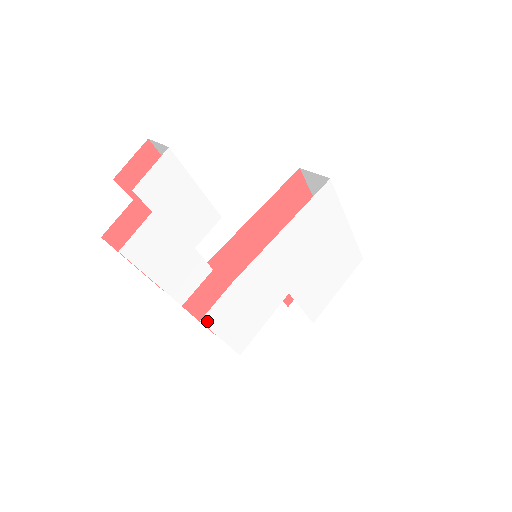
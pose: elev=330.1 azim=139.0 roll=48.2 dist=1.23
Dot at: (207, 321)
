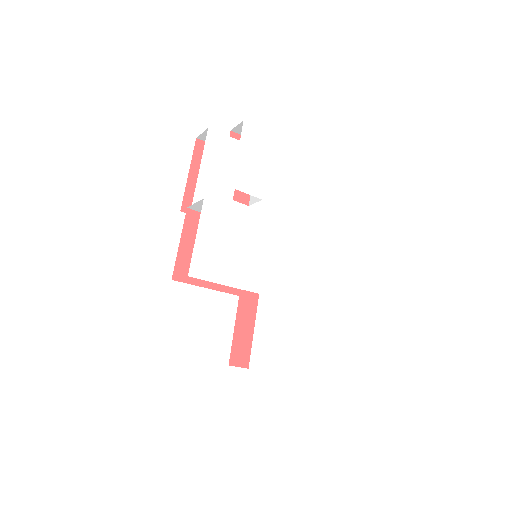
Dot at: (206, 207)
